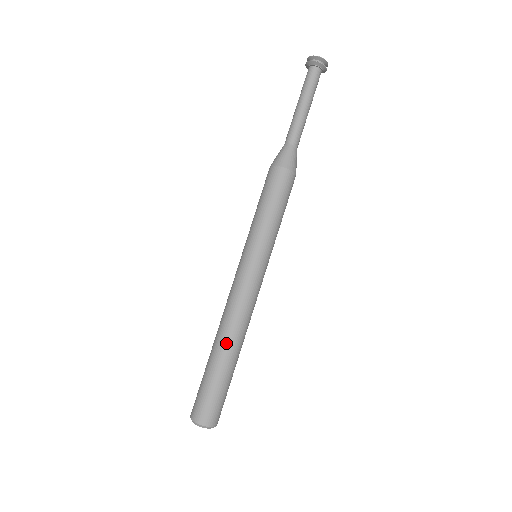
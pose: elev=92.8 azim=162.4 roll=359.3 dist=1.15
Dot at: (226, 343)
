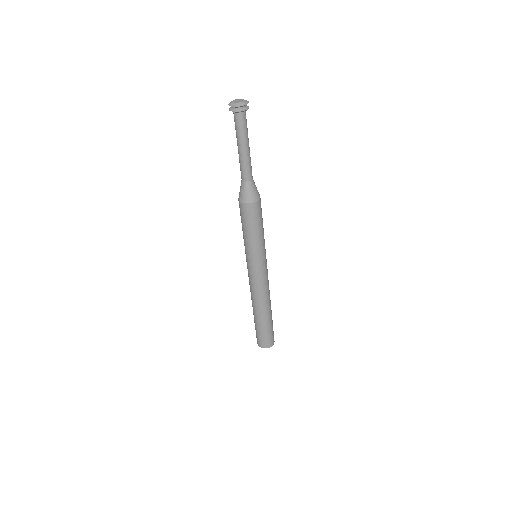
Dot at: (259, 311)
